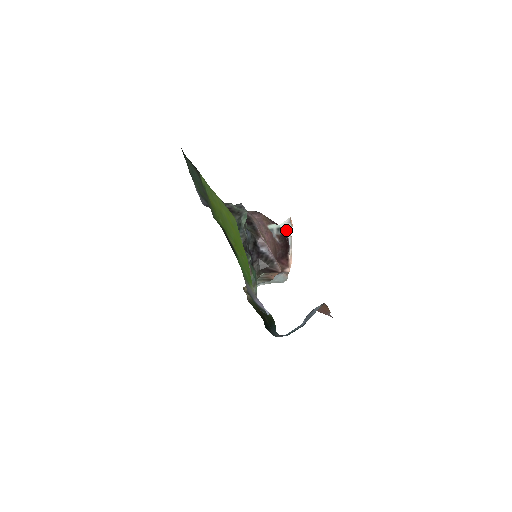
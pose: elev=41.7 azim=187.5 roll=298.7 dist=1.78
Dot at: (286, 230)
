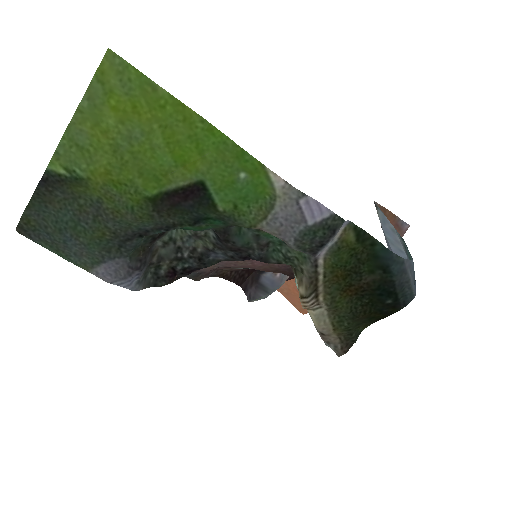
Dot at: occluded
